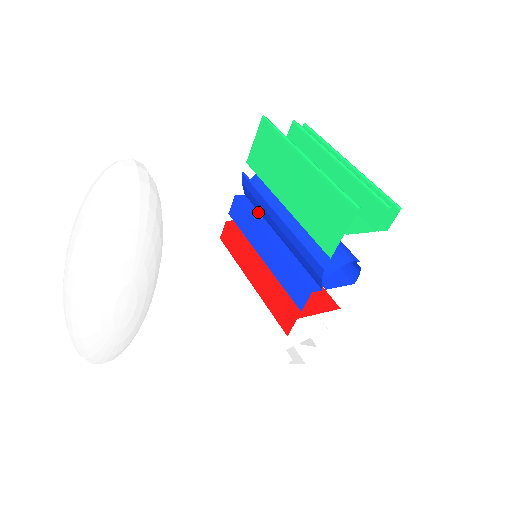
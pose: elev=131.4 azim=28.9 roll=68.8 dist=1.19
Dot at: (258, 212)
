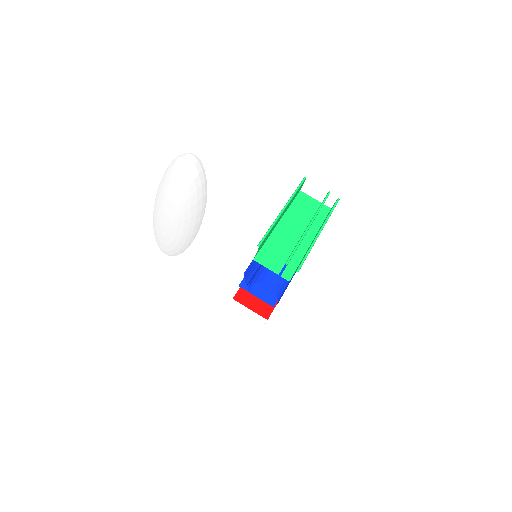
Dot at: occluded
